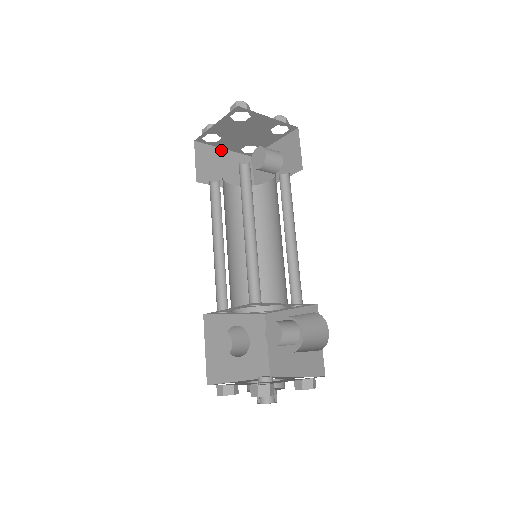
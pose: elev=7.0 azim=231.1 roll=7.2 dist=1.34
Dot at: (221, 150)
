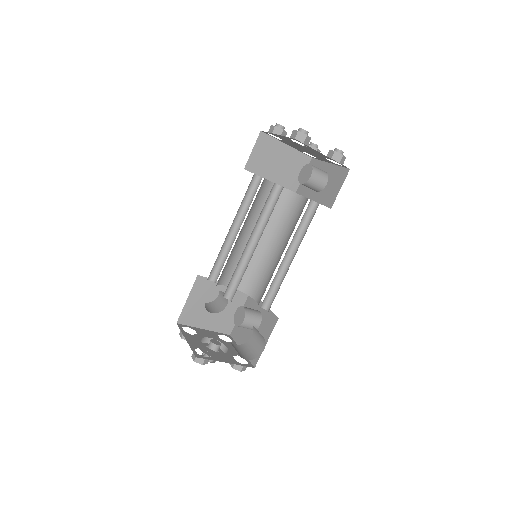
Dot at: (283, 145)
